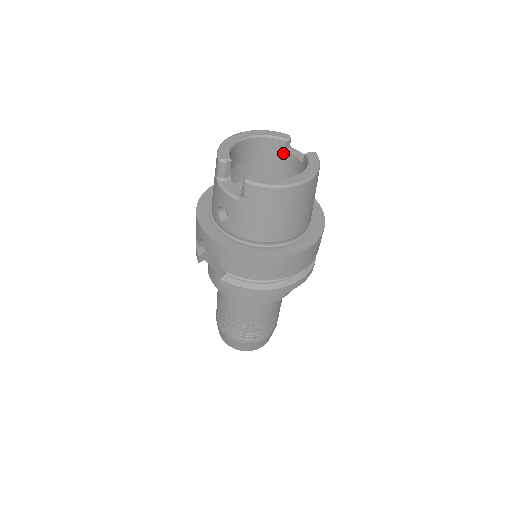
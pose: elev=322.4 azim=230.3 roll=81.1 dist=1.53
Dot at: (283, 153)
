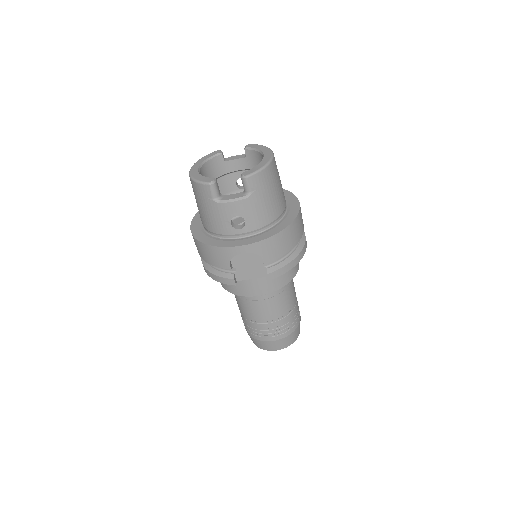
Dot at: (224, 164)
